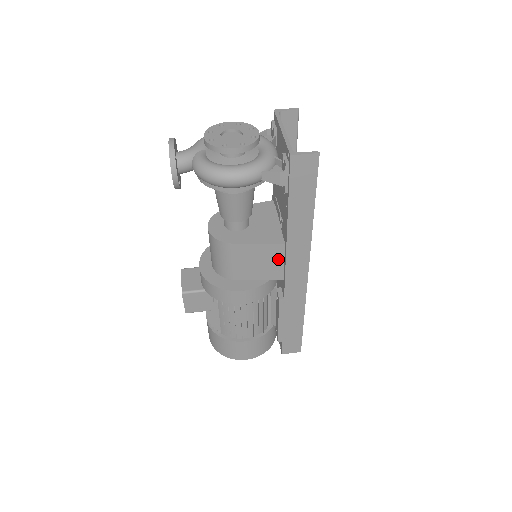
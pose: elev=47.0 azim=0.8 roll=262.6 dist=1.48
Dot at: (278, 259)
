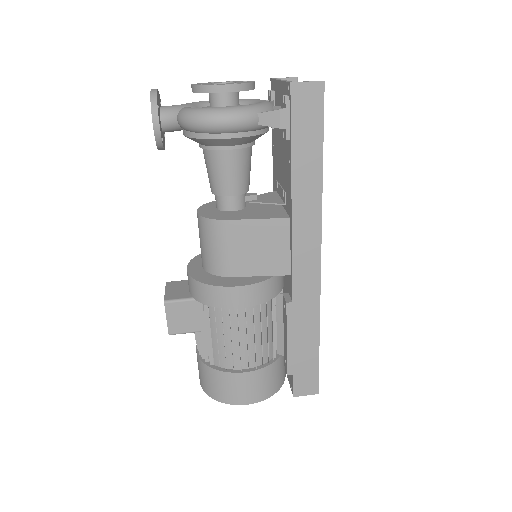
Dot at: (282, 242)
